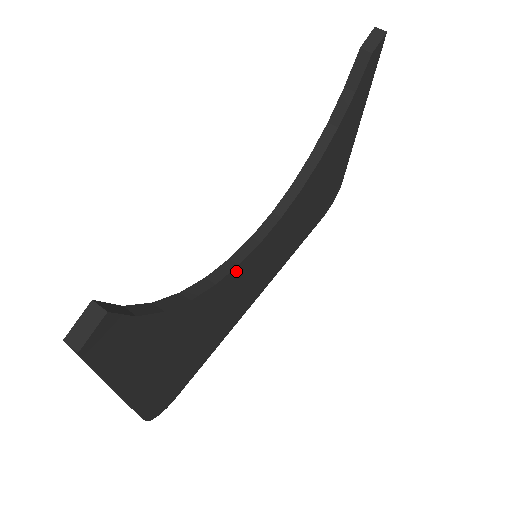
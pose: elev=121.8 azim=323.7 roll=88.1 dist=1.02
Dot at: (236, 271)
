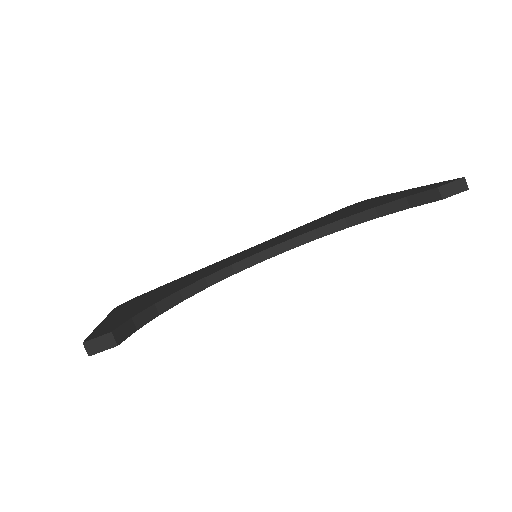
Dot at: (231, 274)
